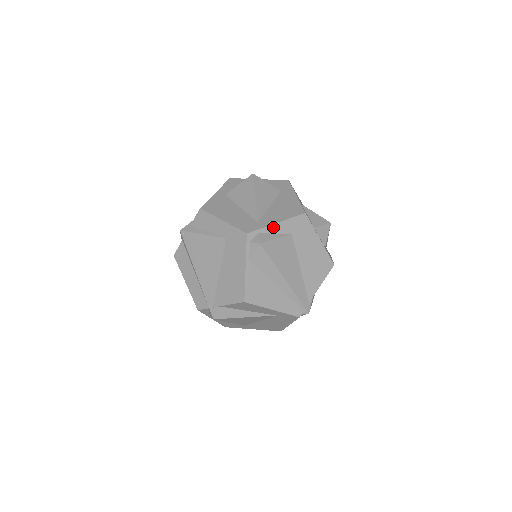
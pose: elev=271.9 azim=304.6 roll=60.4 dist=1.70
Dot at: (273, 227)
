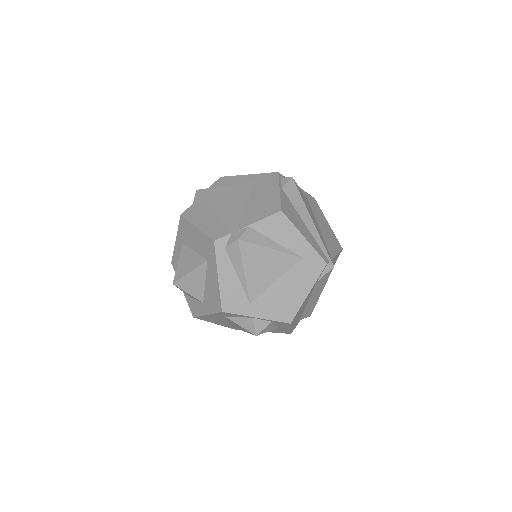
Dot at: occluded
